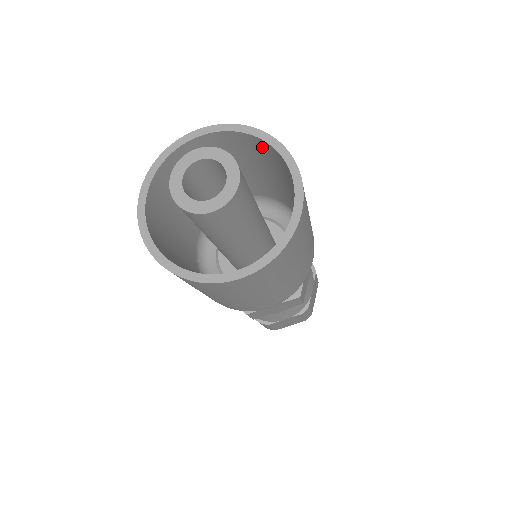
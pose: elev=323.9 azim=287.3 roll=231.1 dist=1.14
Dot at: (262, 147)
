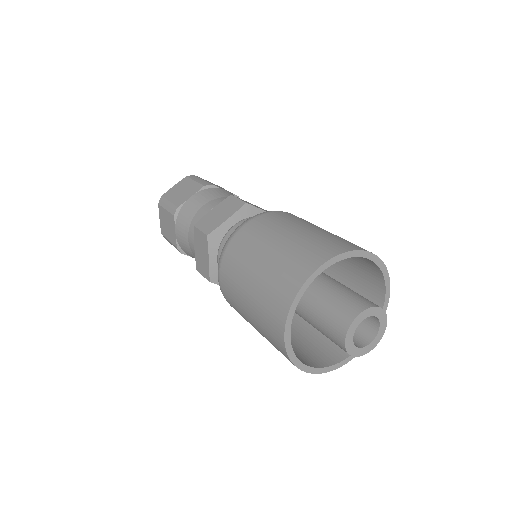
Dot at: occluded
